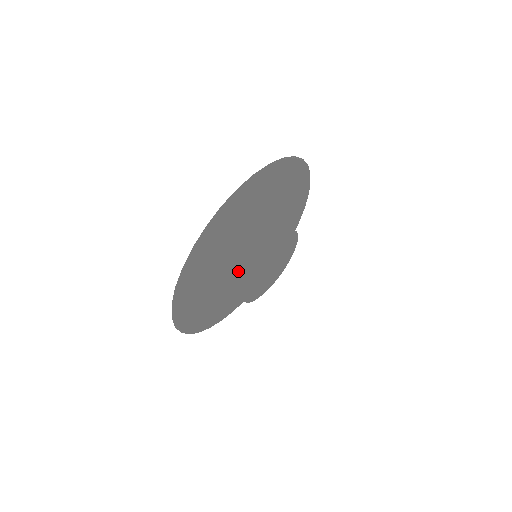
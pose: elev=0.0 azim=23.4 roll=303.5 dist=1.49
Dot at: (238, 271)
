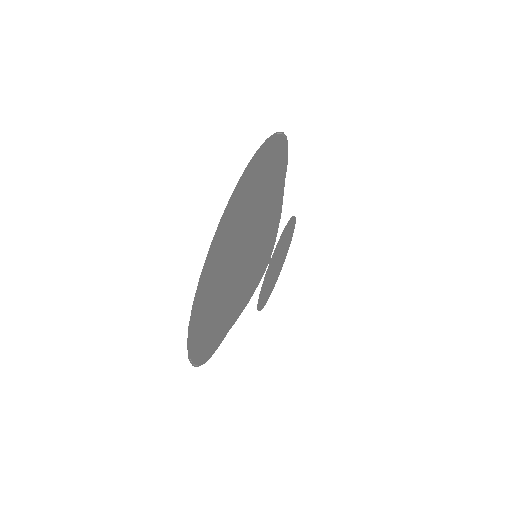
Dot at: (245, 300)
